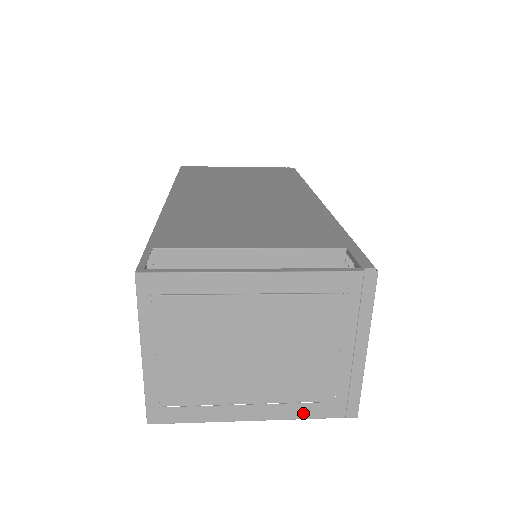
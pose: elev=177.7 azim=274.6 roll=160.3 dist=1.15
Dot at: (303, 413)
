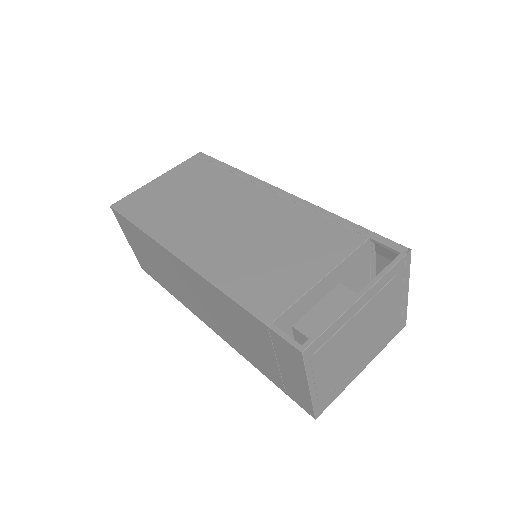
Dot at: (384, 345)
